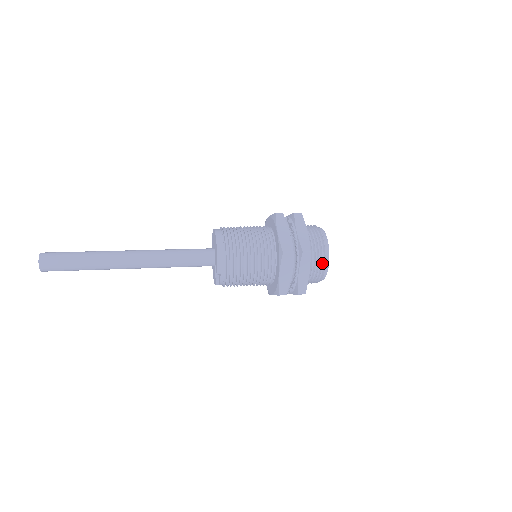
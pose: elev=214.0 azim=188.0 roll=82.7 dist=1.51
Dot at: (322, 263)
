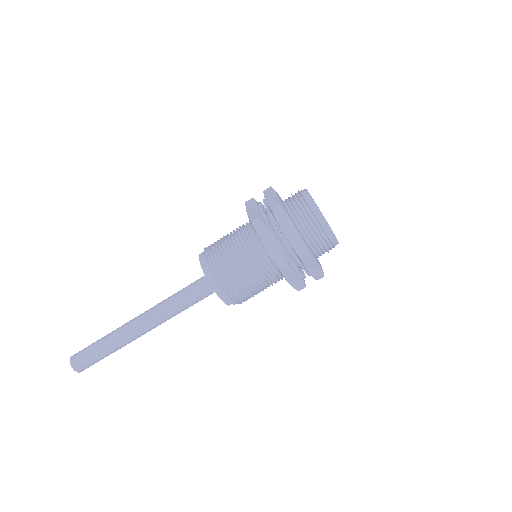
Dot at: (328, 242)
